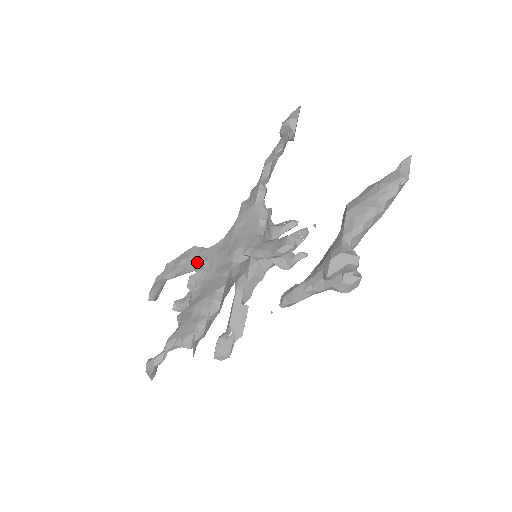
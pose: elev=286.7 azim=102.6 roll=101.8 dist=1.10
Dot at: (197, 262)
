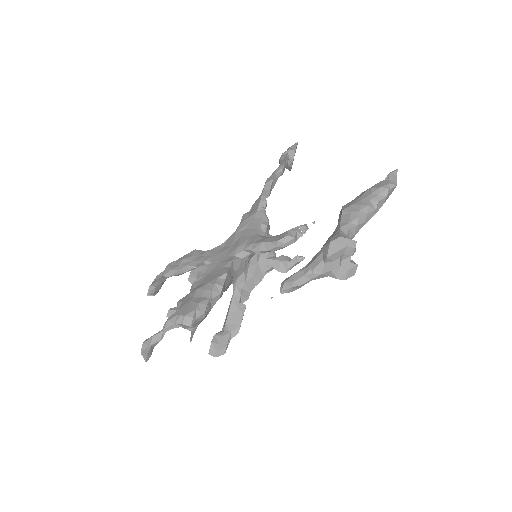
Dot at: (199, 260)
